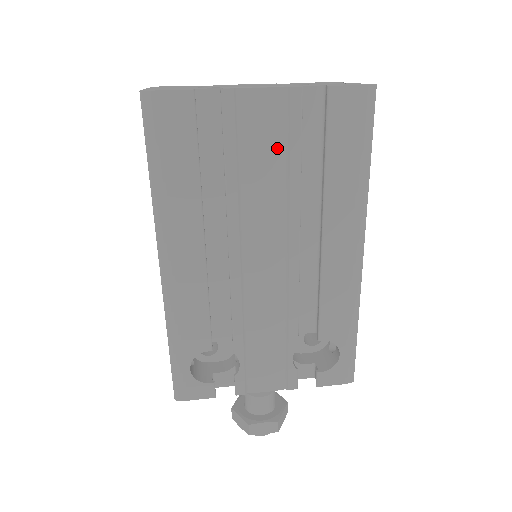
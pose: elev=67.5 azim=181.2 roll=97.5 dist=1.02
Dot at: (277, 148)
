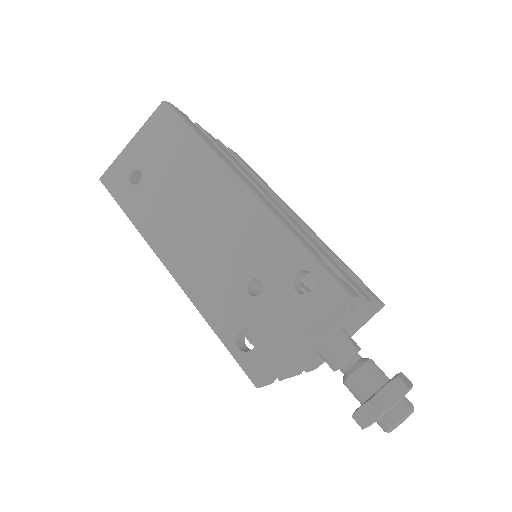
Dot at: (234, 158)
